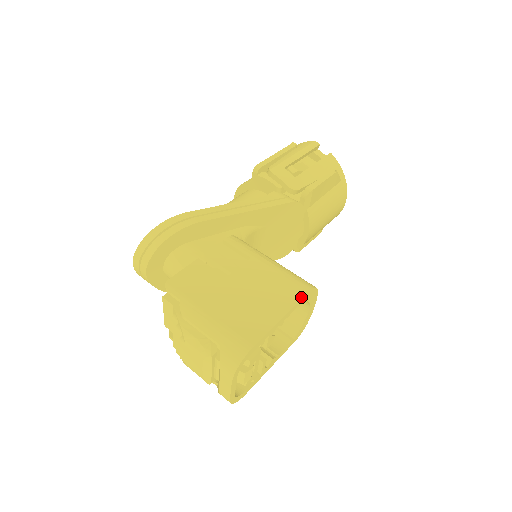
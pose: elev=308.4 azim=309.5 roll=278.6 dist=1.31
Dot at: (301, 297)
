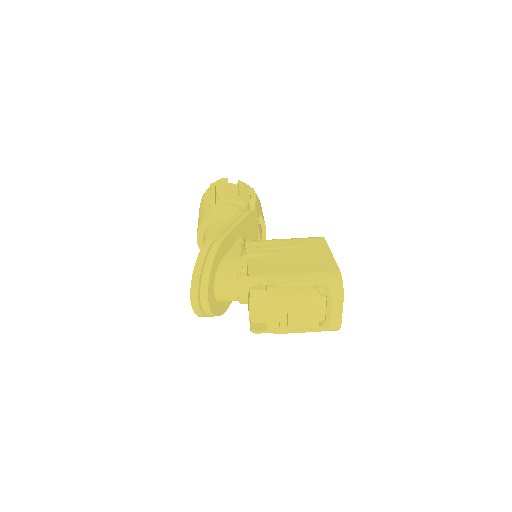
Dot at: (325, 242)
